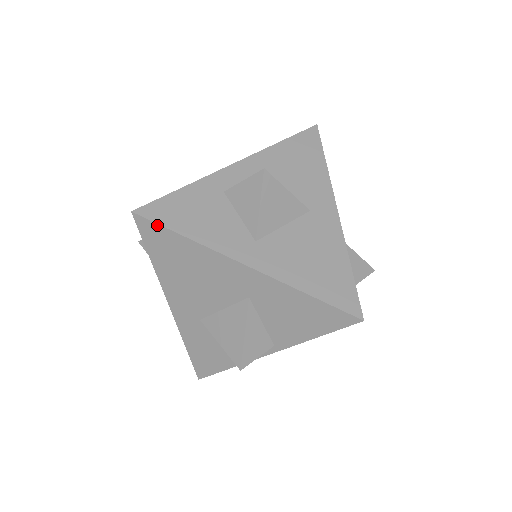
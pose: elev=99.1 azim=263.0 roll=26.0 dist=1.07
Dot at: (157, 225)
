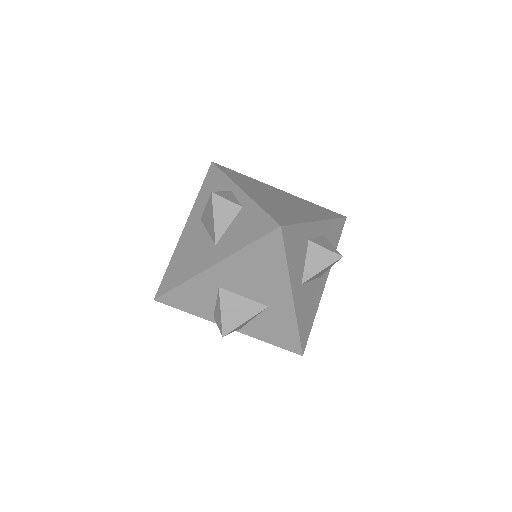
Dot at: (283, 244)
